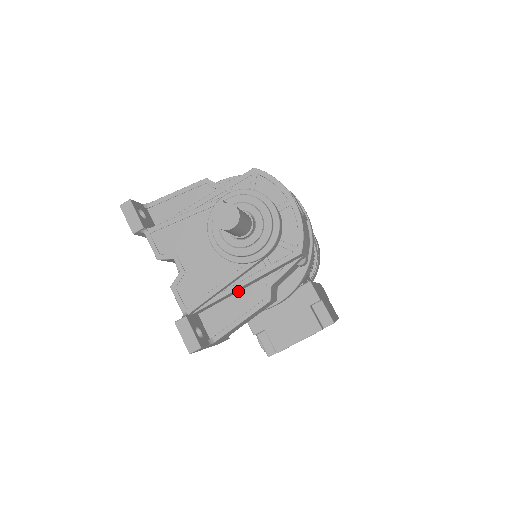
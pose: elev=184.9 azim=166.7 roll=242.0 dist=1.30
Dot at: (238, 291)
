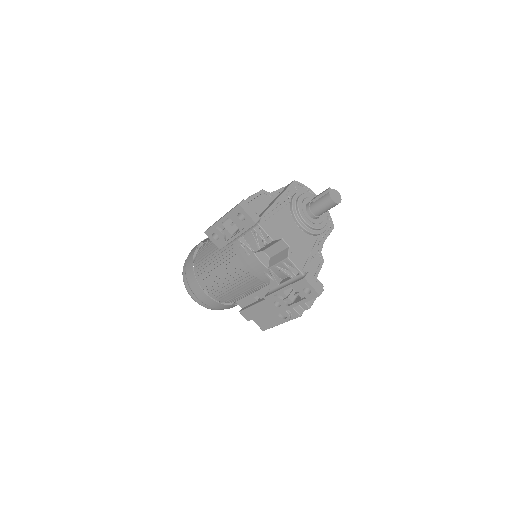
Dot at: occluded
